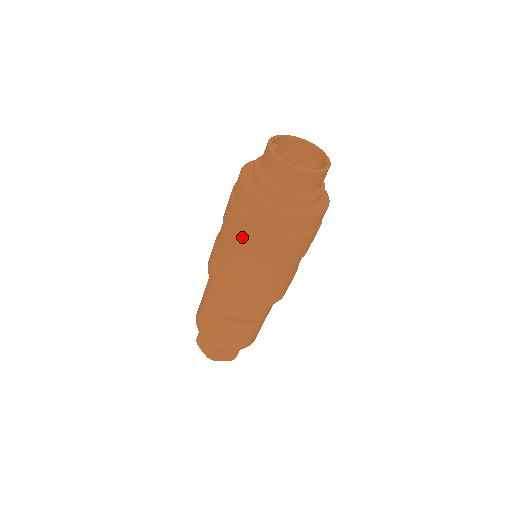
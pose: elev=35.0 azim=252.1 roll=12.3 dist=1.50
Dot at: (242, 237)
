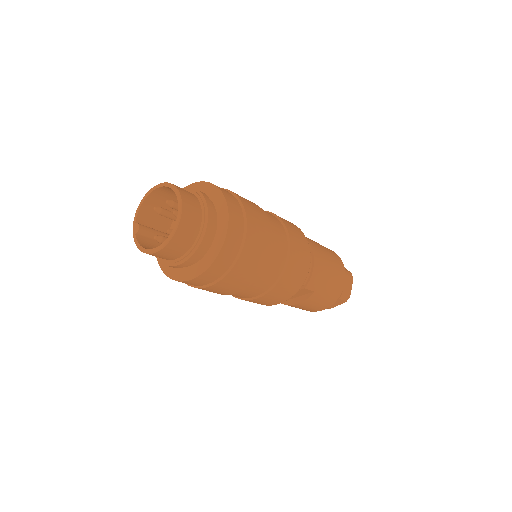
Dot at: occluded
